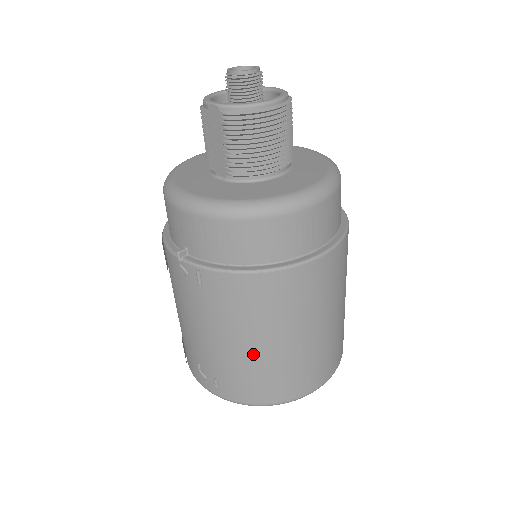
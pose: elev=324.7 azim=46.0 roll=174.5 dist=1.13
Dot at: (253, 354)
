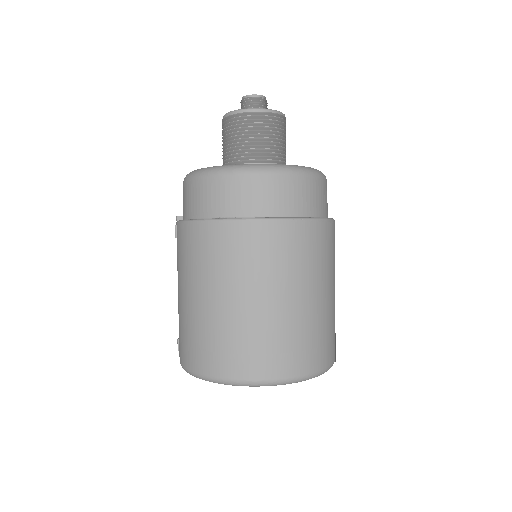
Dot at: (189, 307)
